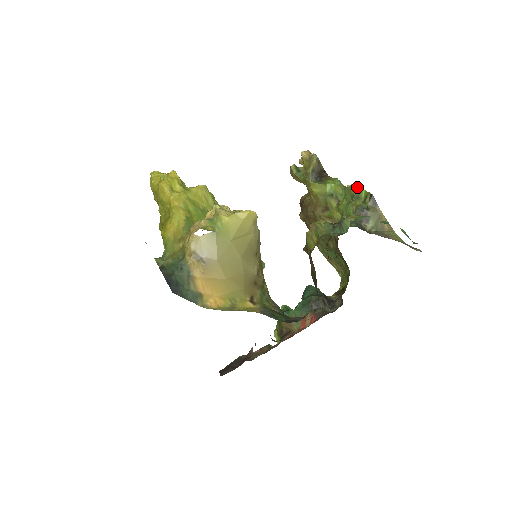
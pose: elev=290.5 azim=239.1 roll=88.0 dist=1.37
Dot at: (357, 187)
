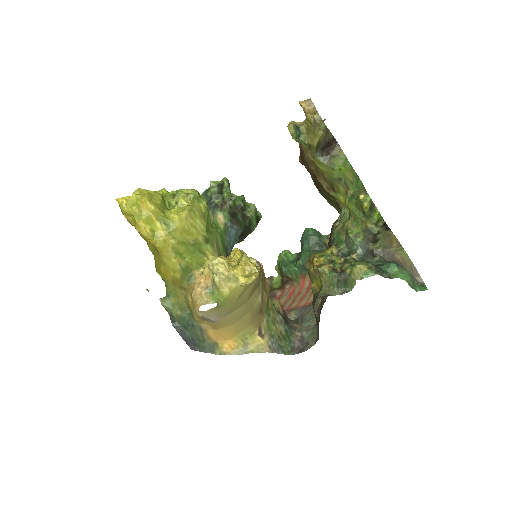
Dot at: (371, 205)
